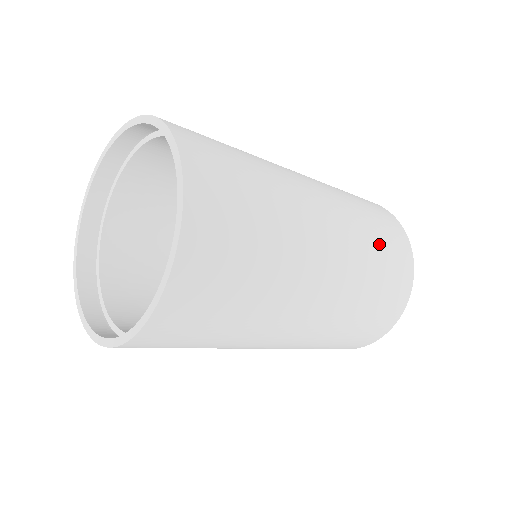
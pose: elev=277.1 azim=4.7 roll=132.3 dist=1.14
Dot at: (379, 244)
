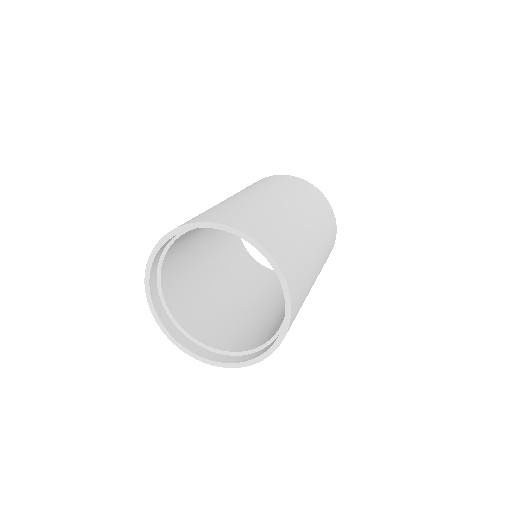
Dot at: (313, 201)
